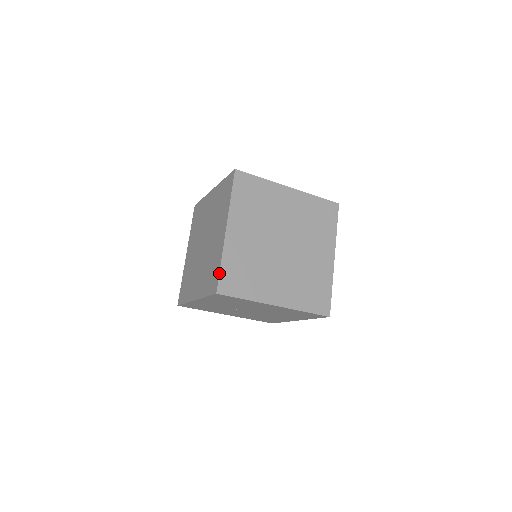
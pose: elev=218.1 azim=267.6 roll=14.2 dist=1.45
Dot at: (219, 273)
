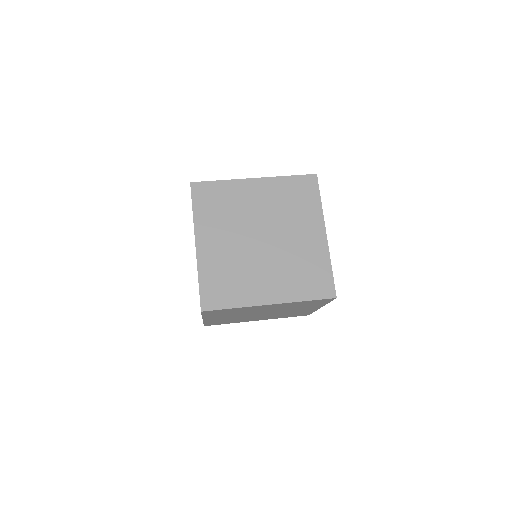
Dot at: (199, 290)
